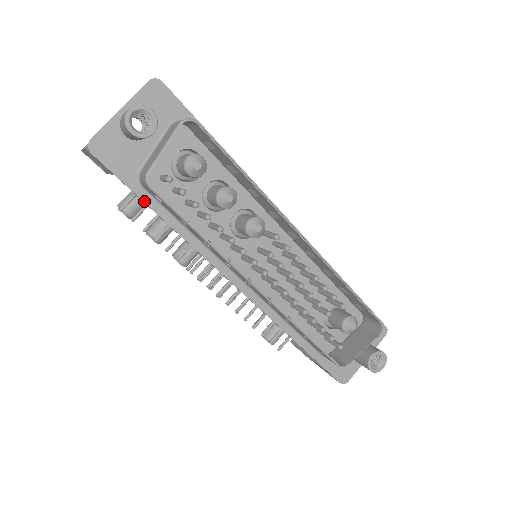
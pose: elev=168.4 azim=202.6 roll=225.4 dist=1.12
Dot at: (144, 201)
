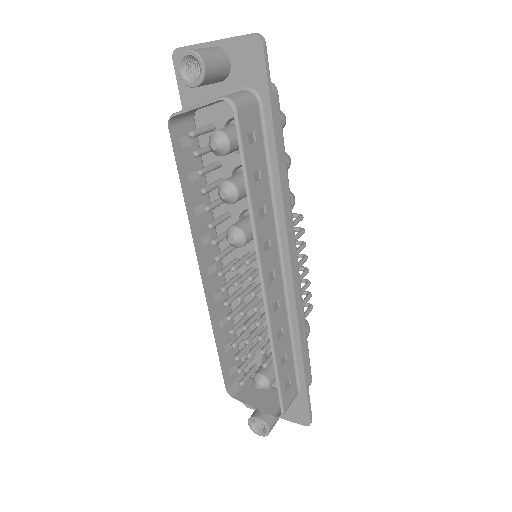
Dot at: occluded
